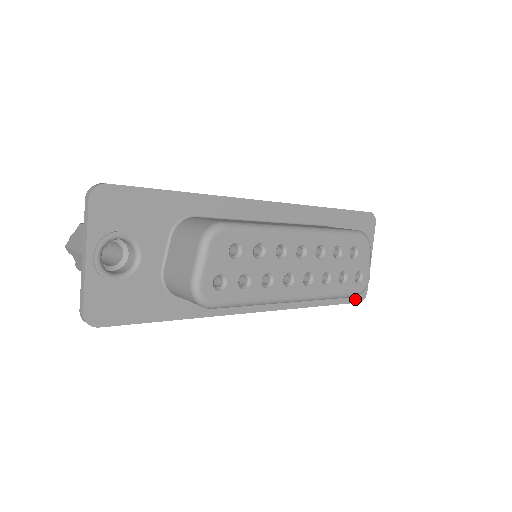
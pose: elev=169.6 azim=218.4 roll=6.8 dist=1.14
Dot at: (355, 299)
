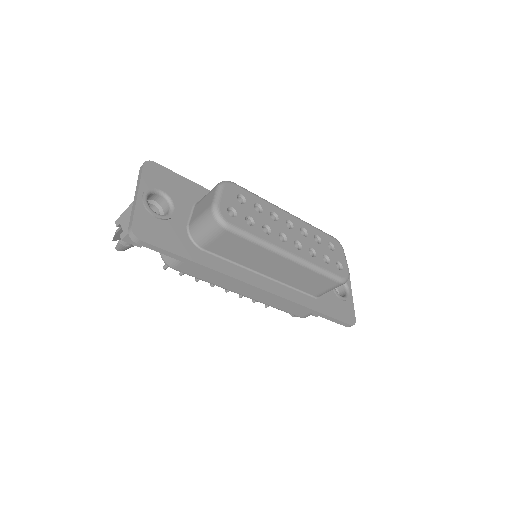
Dot at: (346, 320)
